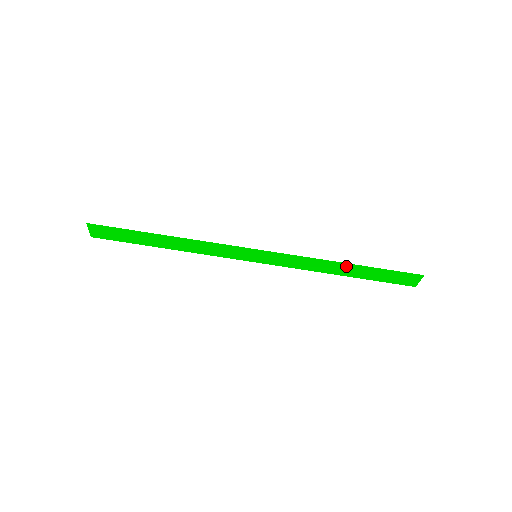
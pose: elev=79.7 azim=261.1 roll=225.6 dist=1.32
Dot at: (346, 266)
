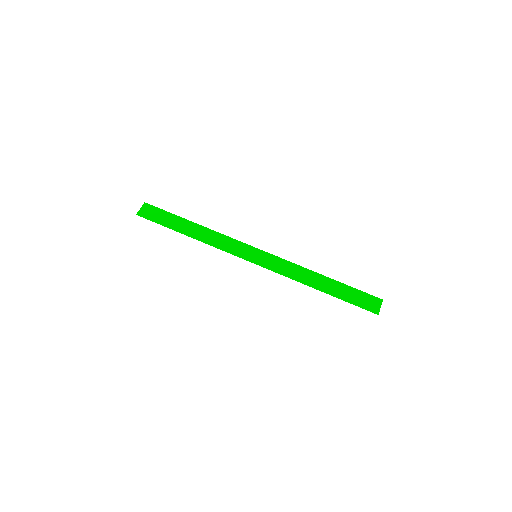
Dot at: (323, 279)
